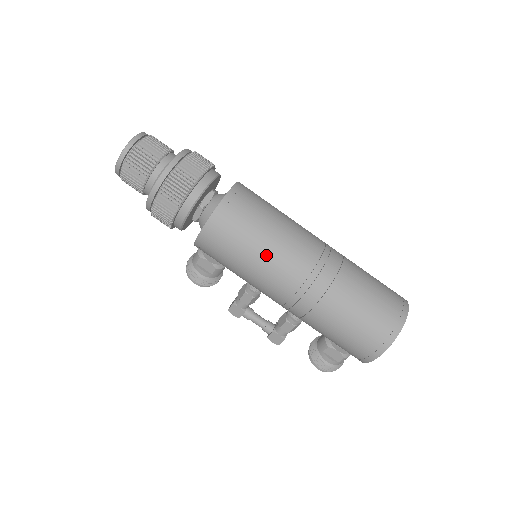
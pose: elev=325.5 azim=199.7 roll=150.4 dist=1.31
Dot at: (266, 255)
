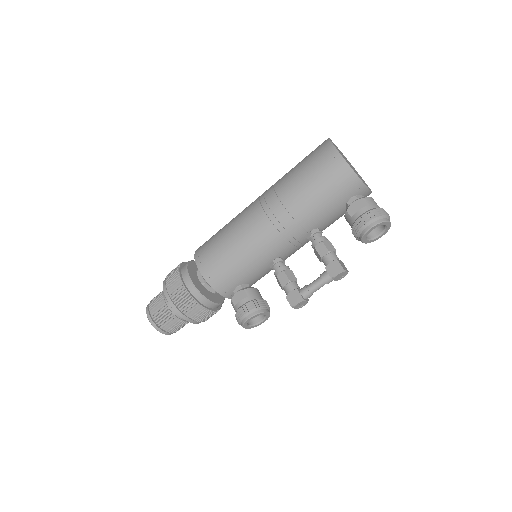
Dot at: (232, 224)
